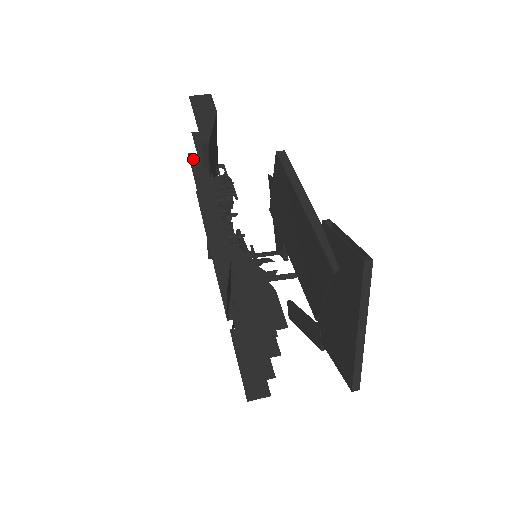
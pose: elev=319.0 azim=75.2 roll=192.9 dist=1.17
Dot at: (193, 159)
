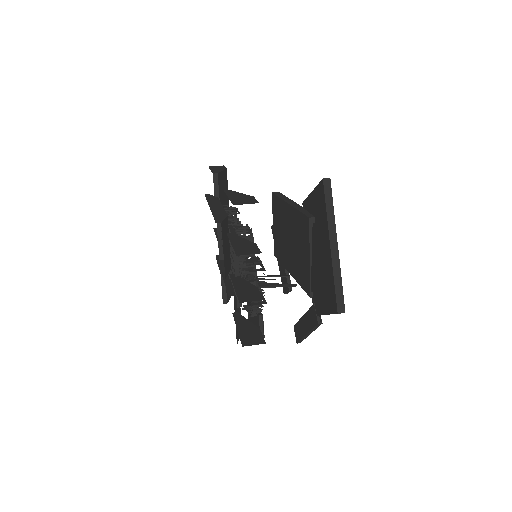
Dot at: (208, 195)
